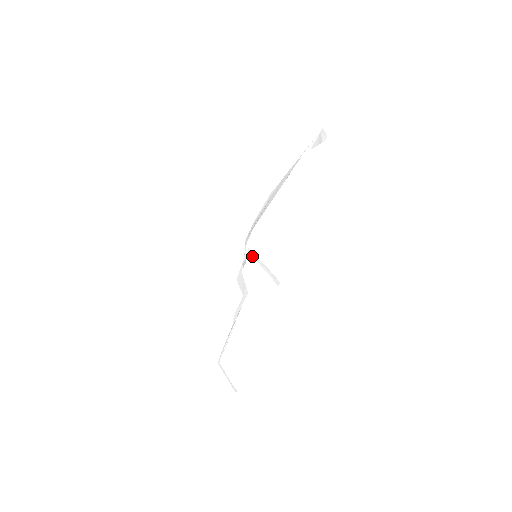
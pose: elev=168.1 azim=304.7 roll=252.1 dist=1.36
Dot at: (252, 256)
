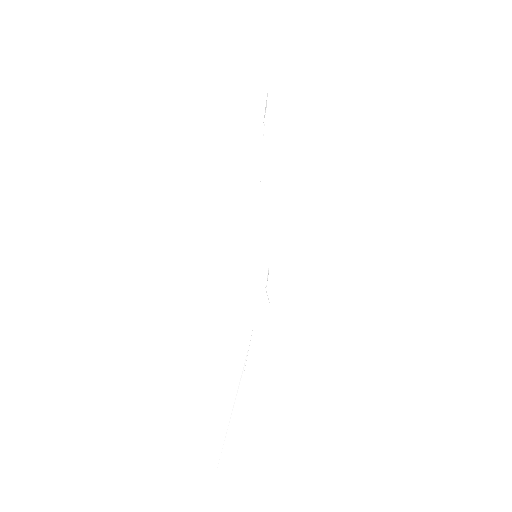
Dot at: occluded
